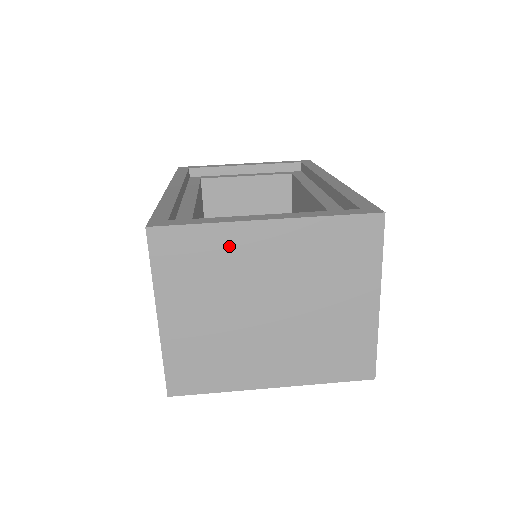
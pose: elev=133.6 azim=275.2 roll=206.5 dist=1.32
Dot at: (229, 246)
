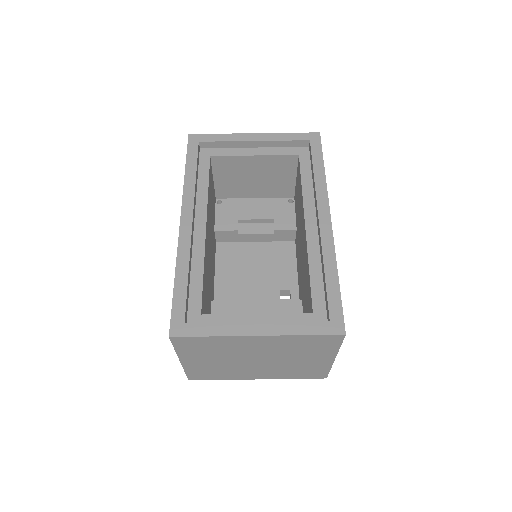
Dot at: (229, 343)
